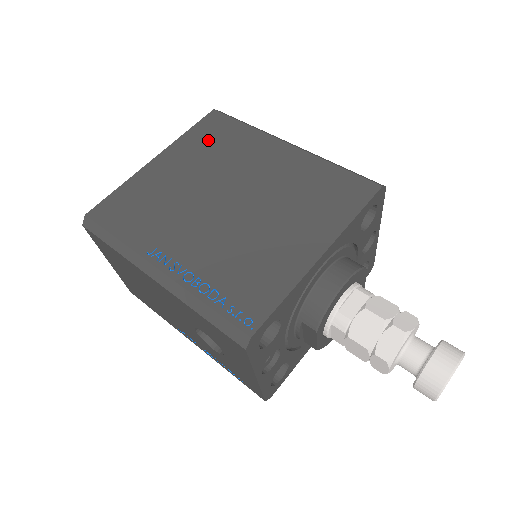
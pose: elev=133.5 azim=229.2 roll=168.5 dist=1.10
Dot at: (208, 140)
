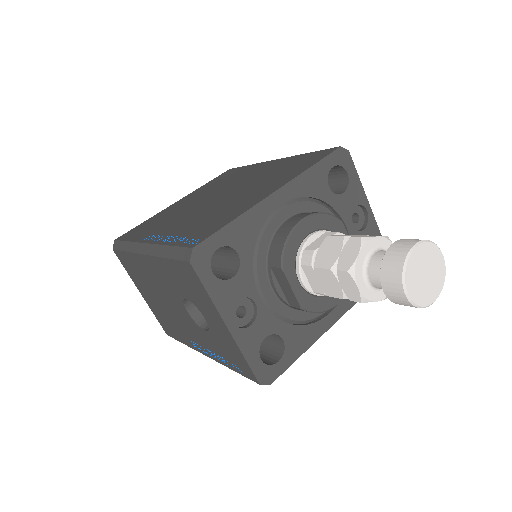
Dot at: (218, 181)
